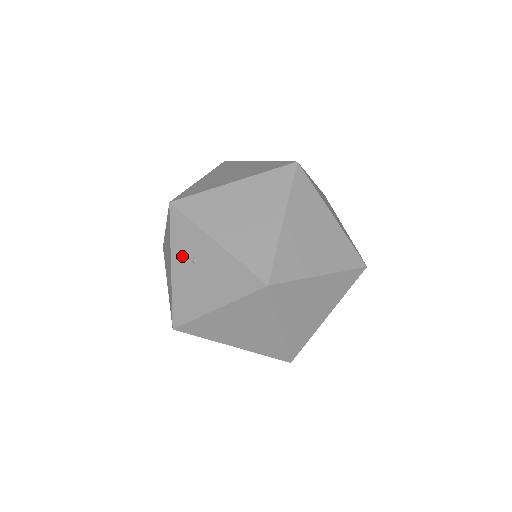
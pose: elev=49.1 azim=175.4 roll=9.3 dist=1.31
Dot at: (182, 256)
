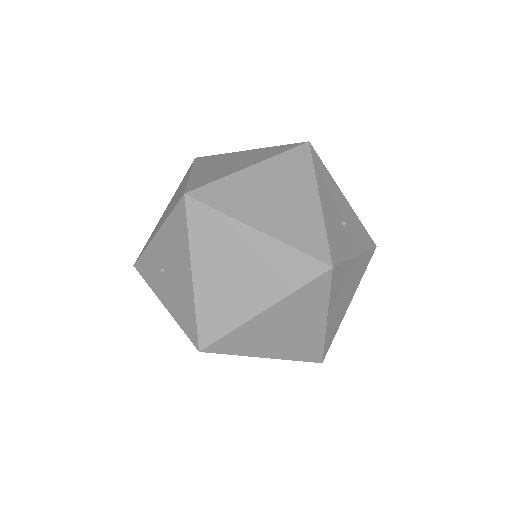
Dot at: (158, 283)
